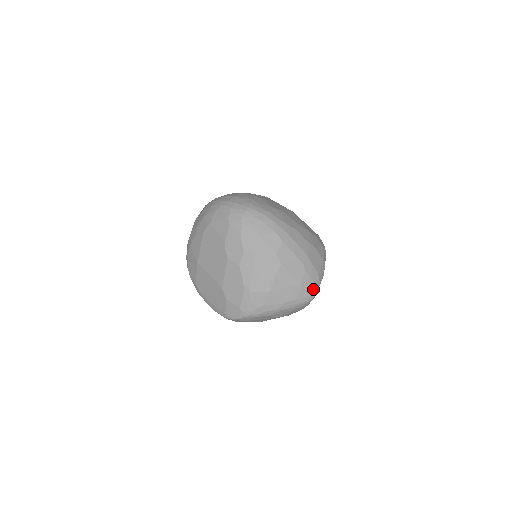
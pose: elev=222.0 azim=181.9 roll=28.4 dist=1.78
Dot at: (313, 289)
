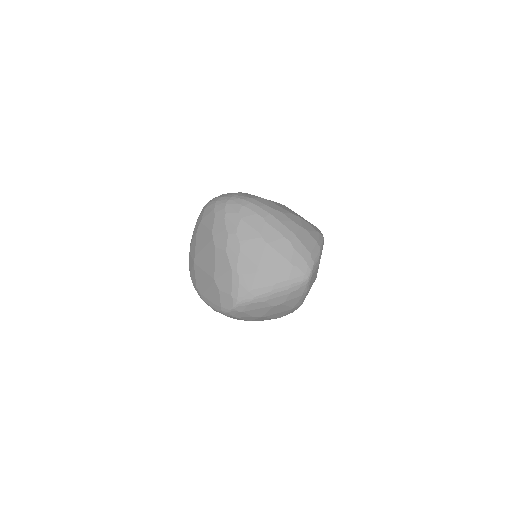
Dot at: (306, 268)
